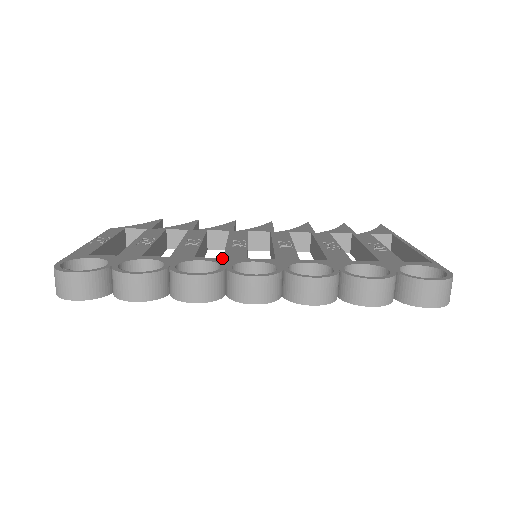
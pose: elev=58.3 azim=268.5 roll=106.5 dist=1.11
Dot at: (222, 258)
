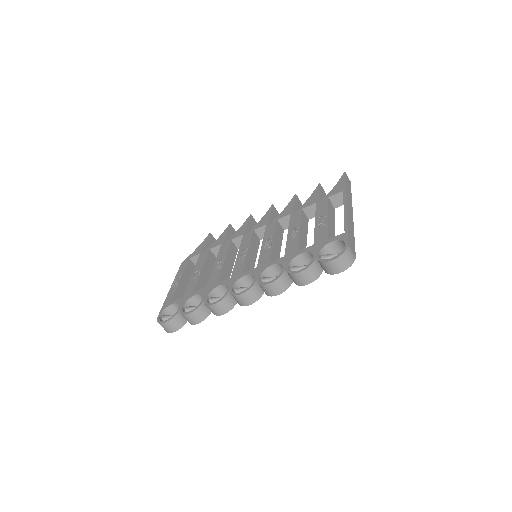
Dot at: (230, 278)
